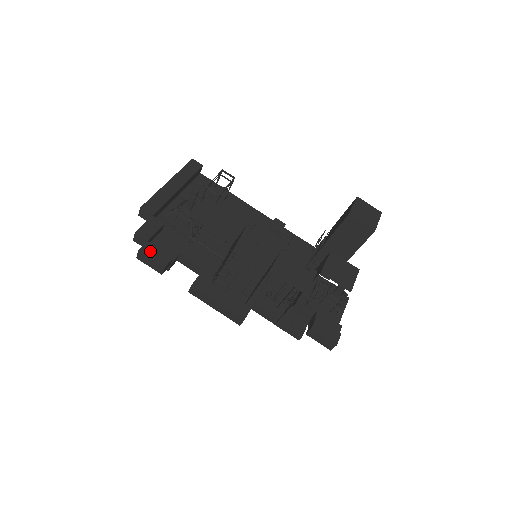
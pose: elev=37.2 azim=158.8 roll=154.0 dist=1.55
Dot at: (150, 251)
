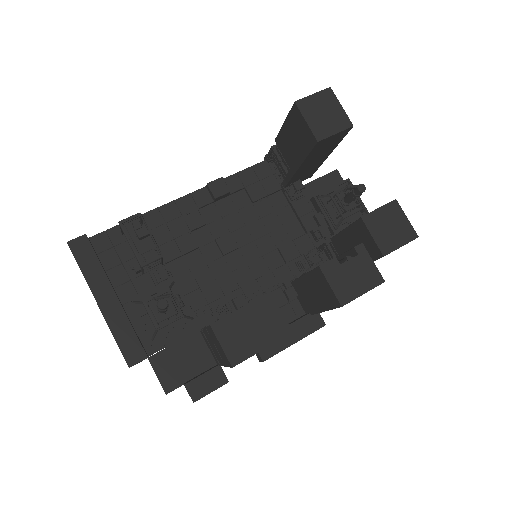
Dot at: (200, 389)
